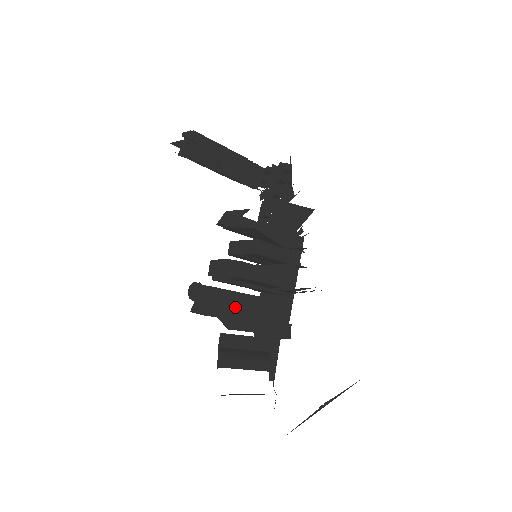
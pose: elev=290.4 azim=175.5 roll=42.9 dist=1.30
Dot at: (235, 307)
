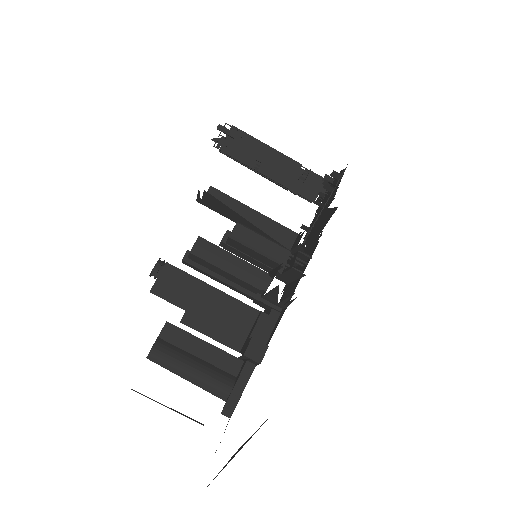
Dot at: (197, 299)
